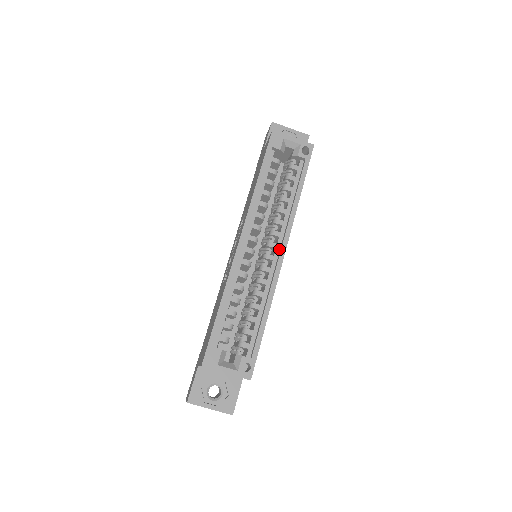
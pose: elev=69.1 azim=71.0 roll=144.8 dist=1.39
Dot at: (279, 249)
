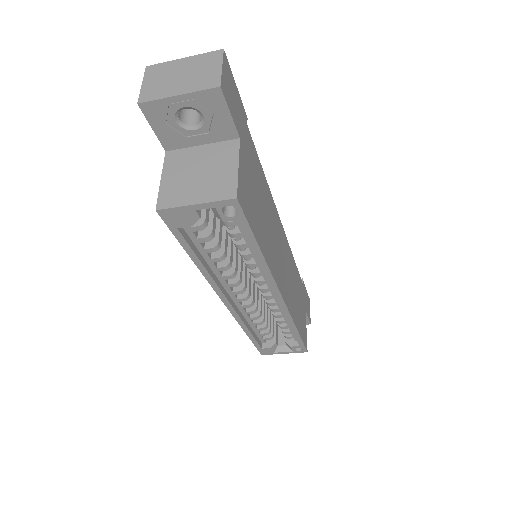
Dot at: occluded
